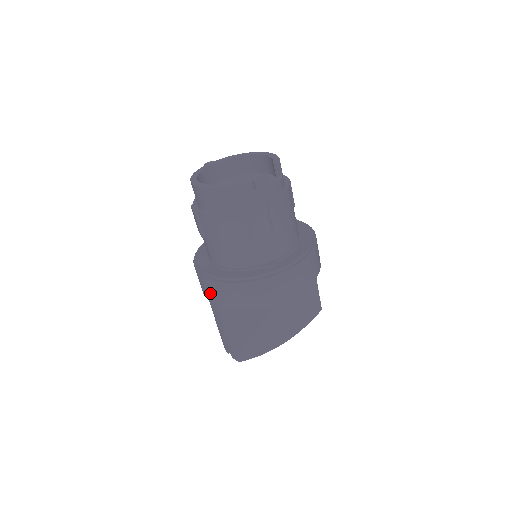
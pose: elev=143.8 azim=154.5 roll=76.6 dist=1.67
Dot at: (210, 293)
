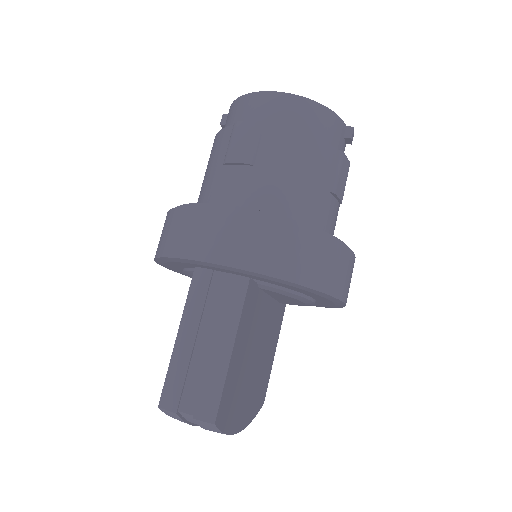
Dot at: (243, 245)
